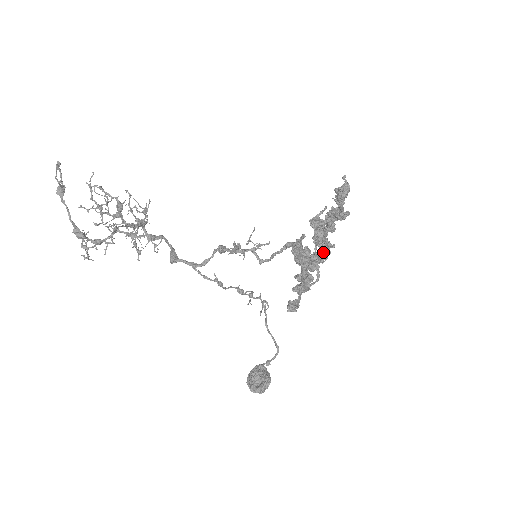
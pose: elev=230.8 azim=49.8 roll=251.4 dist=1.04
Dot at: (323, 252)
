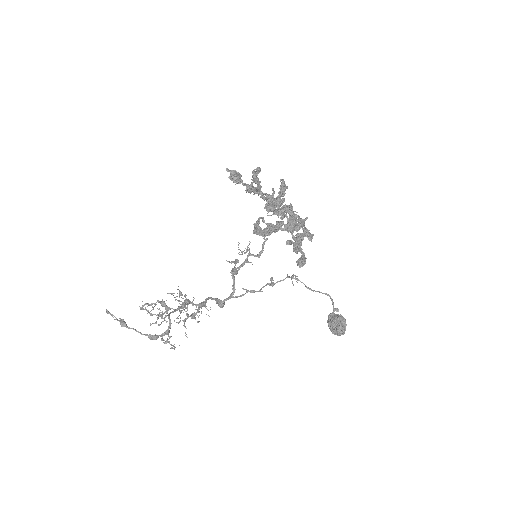
Dot at: (281, 215)
